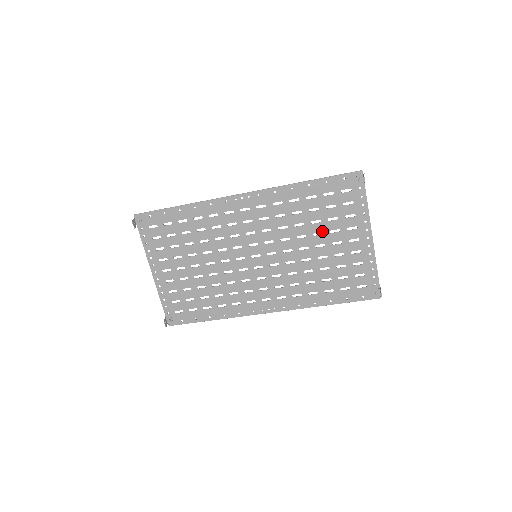
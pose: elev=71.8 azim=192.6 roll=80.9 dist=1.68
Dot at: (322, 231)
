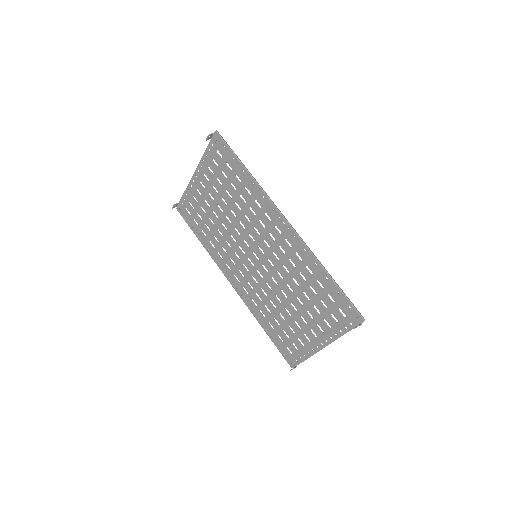
Dot at: (304, 304)
